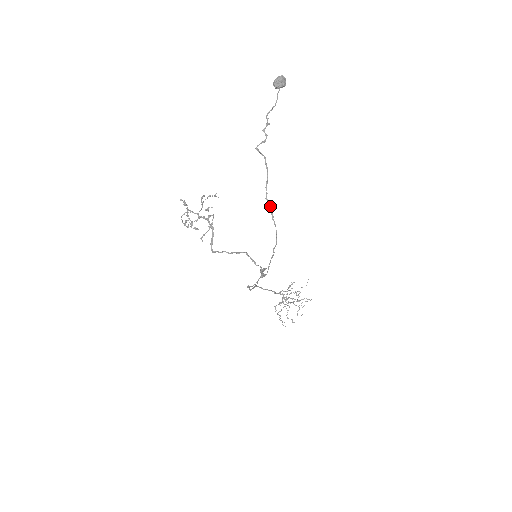
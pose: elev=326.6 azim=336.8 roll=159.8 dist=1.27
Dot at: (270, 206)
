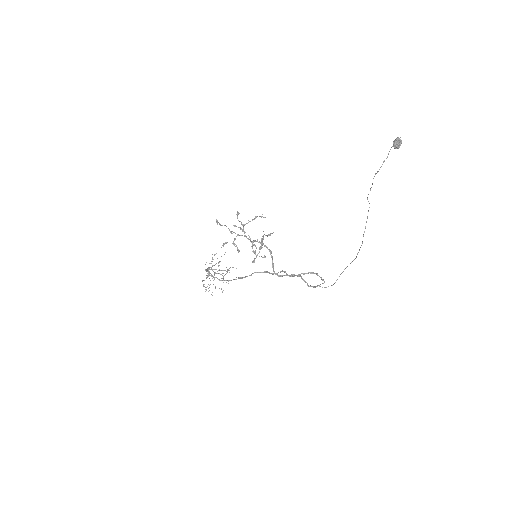
Dot at: occluded
